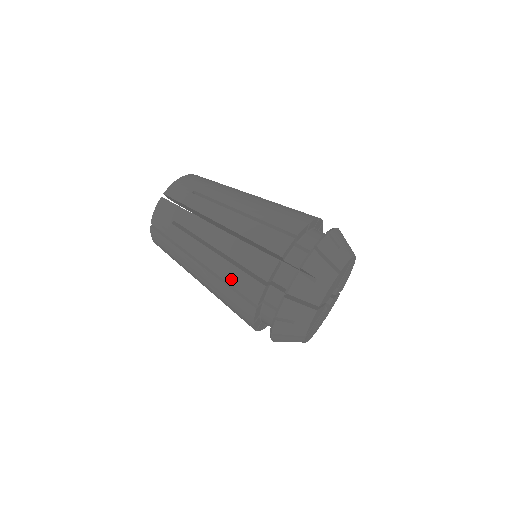
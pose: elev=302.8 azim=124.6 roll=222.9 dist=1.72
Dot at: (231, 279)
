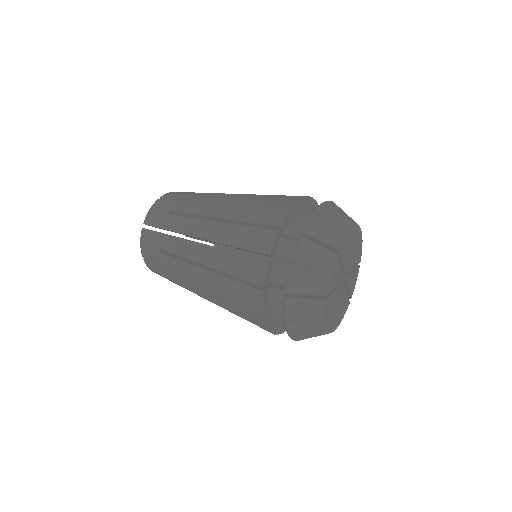
Dot at: (229, 292)
